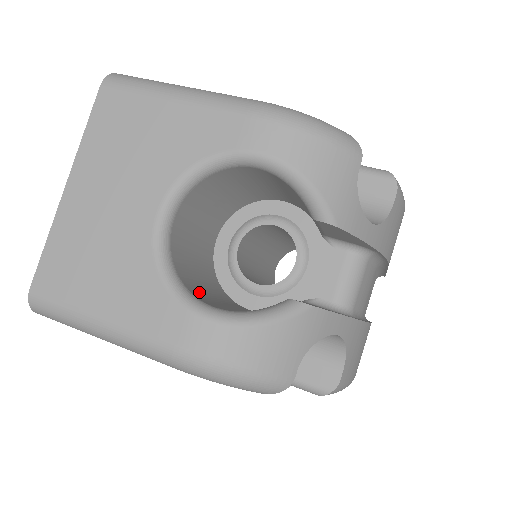
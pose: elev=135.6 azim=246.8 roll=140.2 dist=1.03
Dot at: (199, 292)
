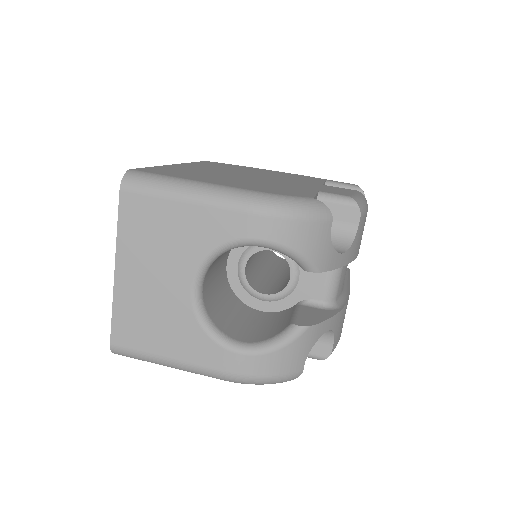
Dot at: (229, 326)
